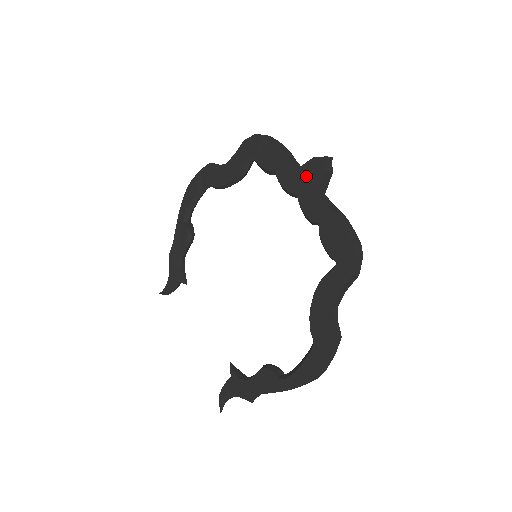
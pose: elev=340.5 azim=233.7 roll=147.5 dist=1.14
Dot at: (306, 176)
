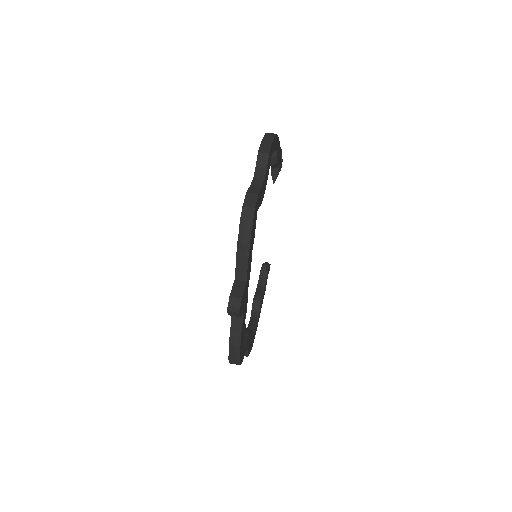
Dot at: occluded
